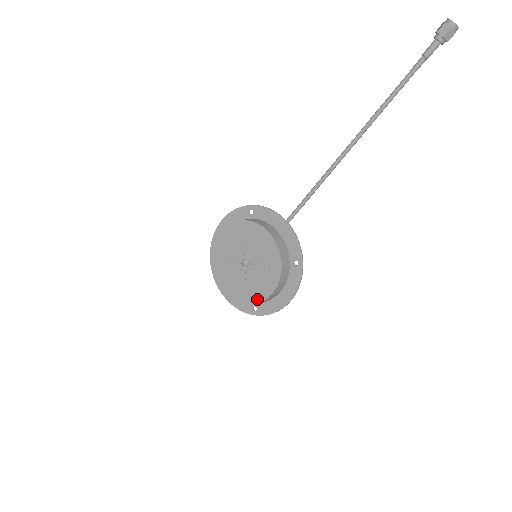
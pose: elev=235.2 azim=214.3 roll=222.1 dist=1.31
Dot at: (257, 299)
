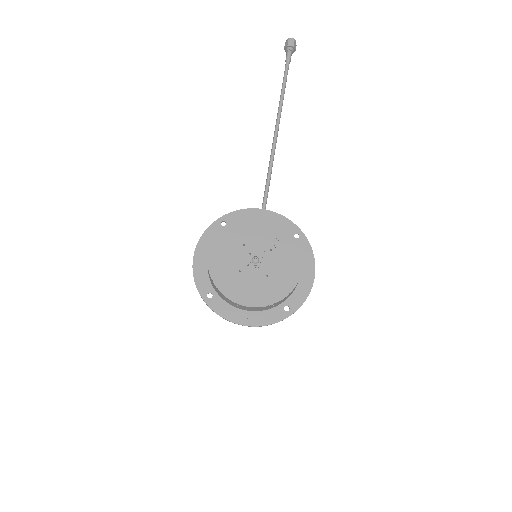
Dot at: (291, 283)
